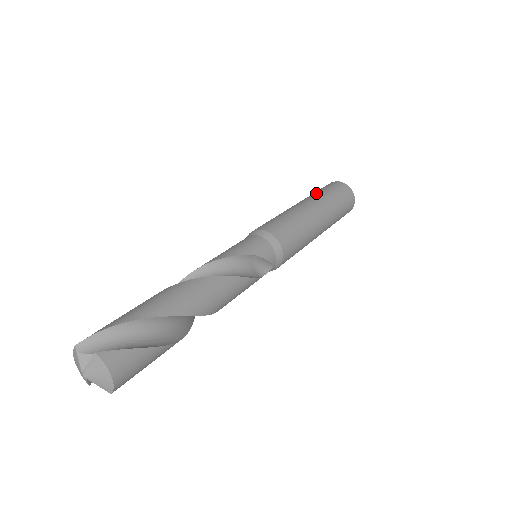
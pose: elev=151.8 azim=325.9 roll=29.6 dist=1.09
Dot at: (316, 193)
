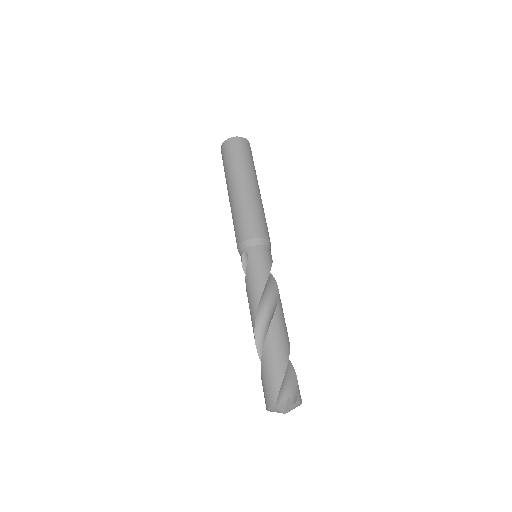
Dot at: (240, 164)
